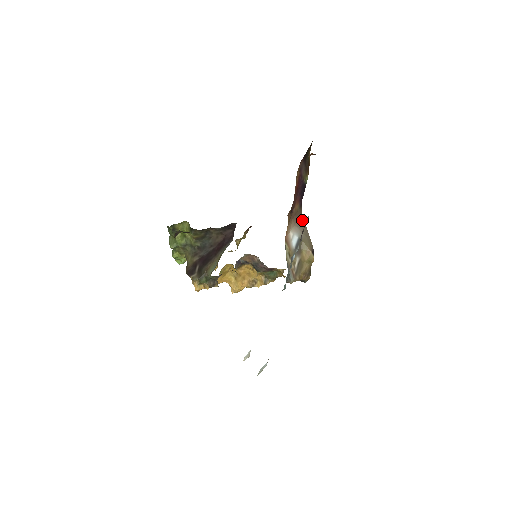
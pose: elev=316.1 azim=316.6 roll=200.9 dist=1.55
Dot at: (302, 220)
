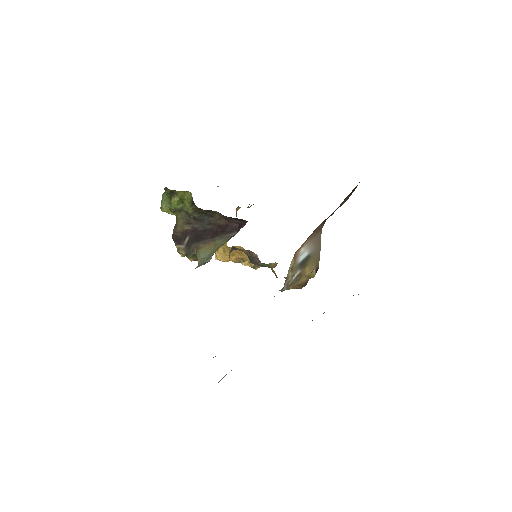
Dot at: (320, 236)
